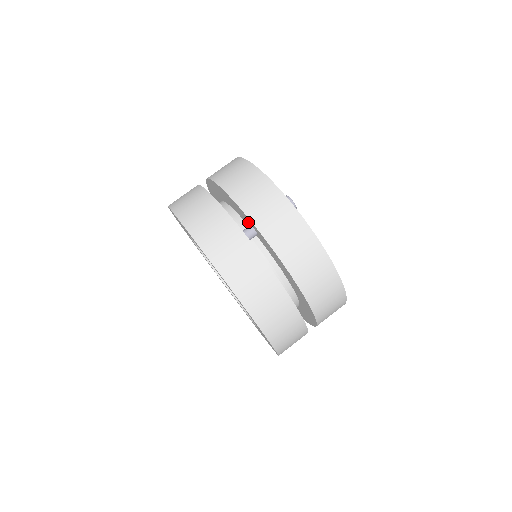
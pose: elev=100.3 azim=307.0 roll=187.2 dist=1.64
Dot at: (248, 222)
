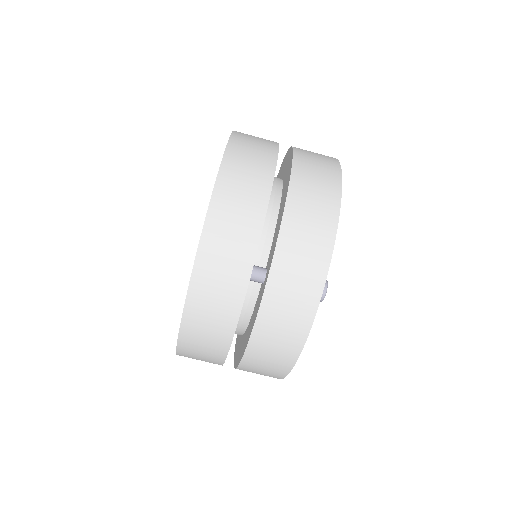
Dot at: (268, 266)
